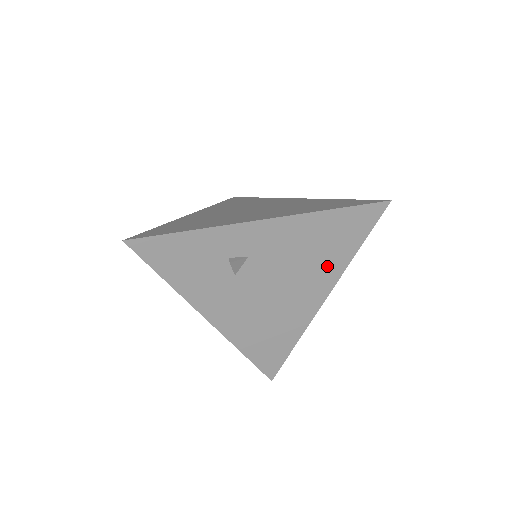
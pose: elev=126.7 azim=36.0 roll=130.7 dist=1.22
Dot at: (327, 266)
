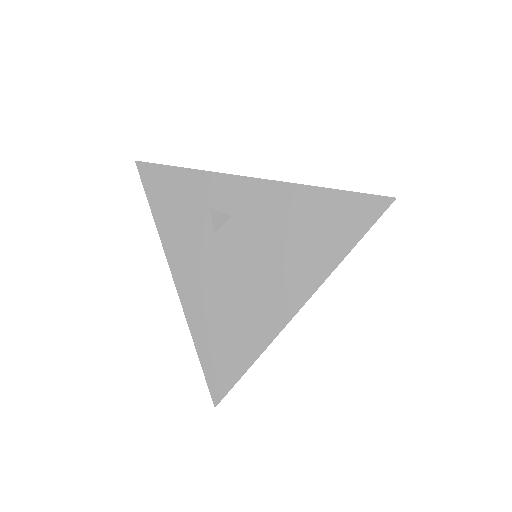
Dot at: (311, 259)
